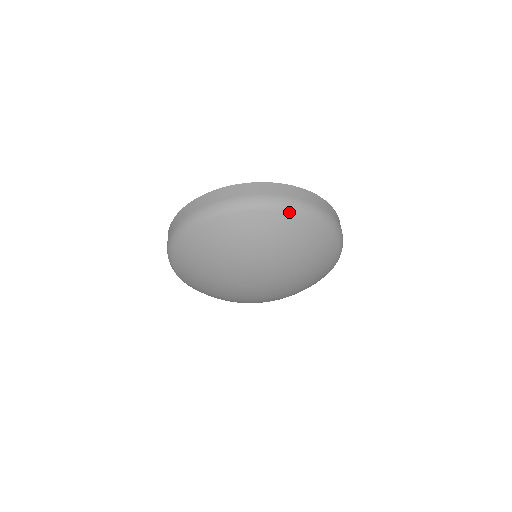
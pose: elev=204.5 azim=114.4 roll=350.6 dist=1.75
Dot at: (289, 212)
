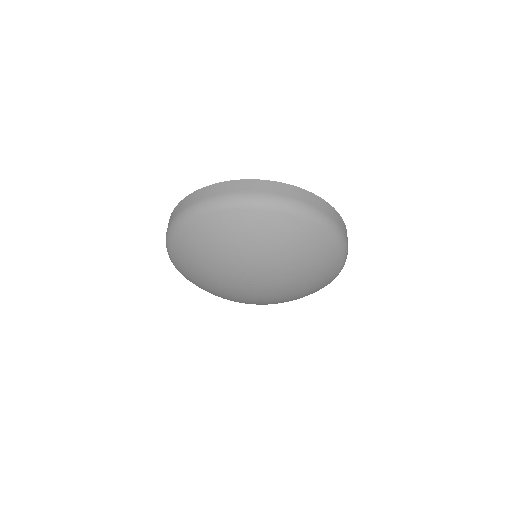
Dot at: (240, 208)
